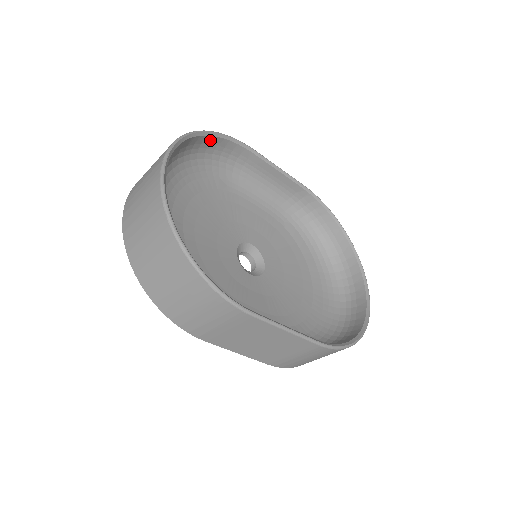
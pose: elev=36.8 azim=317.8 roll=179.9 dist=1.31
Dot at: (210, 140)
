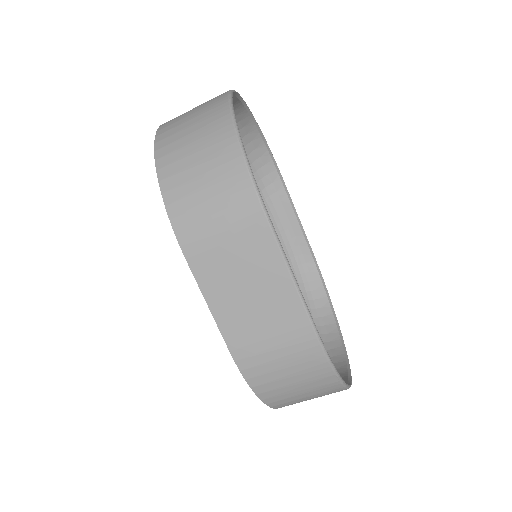
Dot at: (259, 145)
